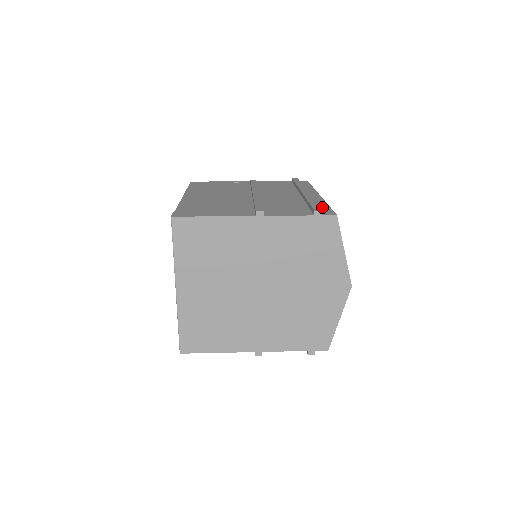
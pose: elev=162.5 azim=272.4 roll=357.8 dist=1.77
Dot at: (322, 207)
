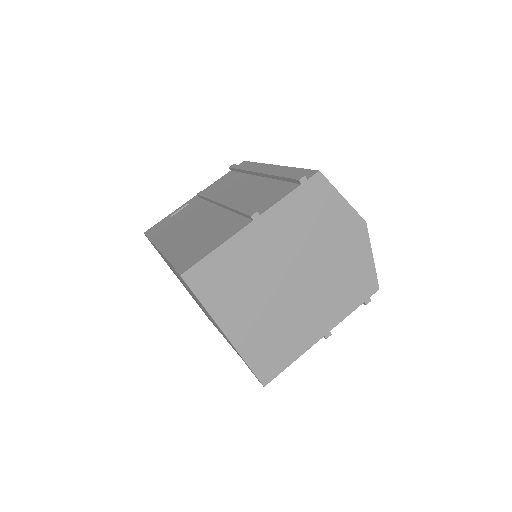
Dot at: (295, 173)
